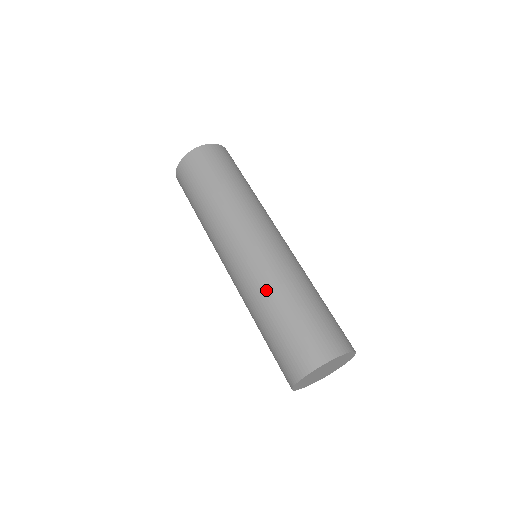
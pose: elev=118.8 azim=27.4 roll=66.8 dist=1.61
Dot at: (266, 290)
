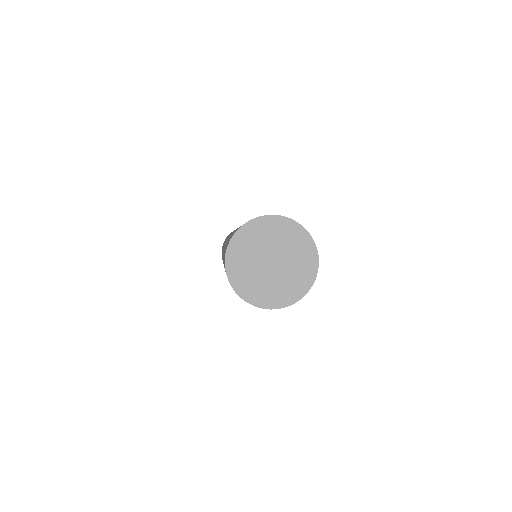
Dot at: occluded
